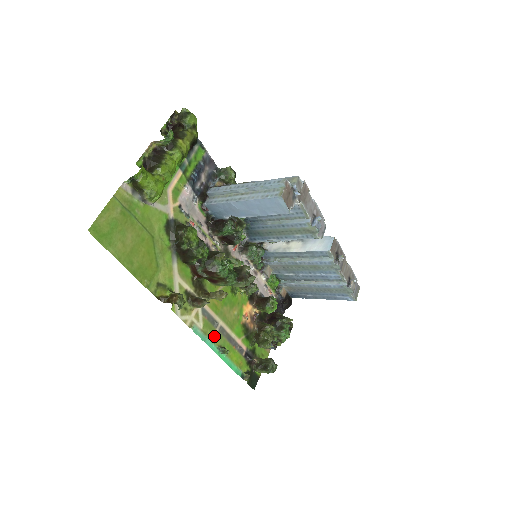
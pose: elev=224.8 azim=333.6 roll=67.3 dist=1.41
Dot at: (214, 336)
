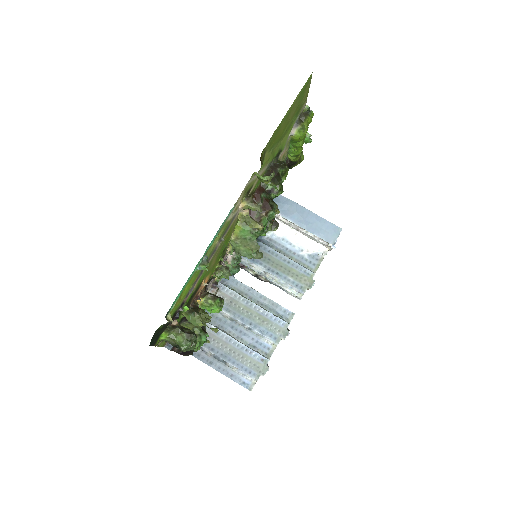
Dot at: (215, 242)
